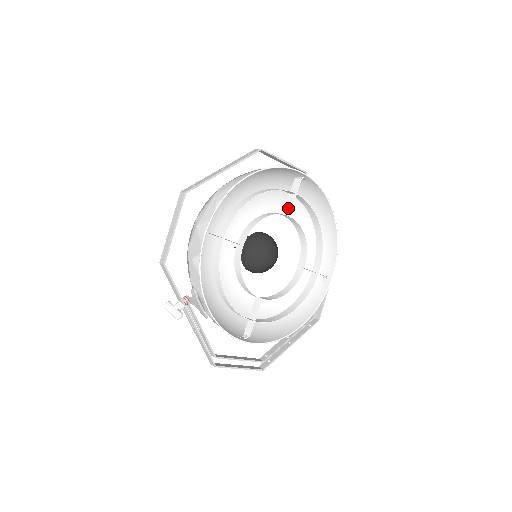
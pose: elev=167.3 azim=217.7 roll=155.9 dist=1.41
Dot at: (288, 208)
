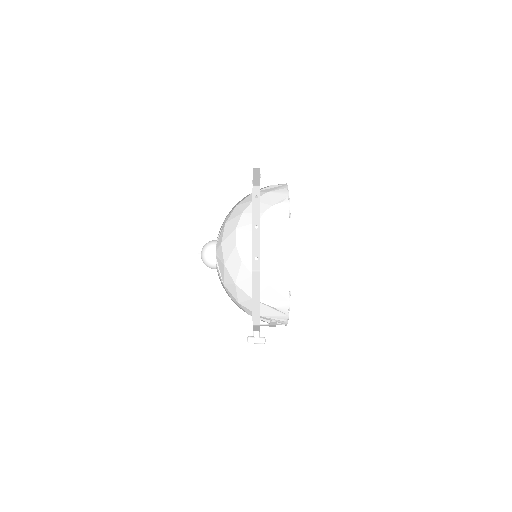
Dot at: occluded
